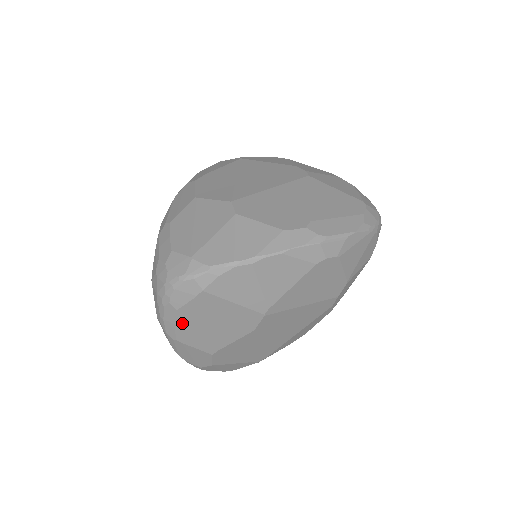
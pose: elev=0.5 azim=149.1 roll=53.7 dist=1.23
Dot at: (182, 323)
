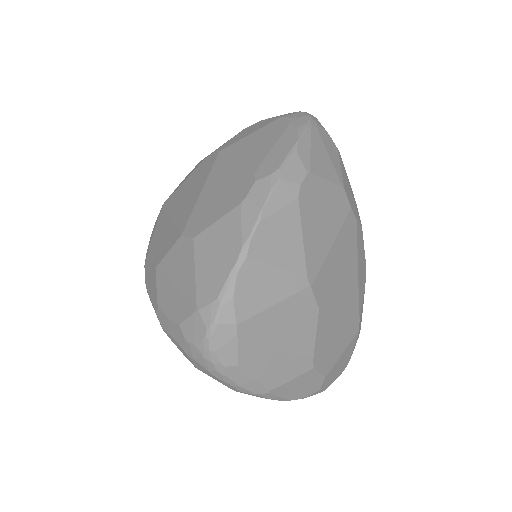
Dot at: (256, 371)
